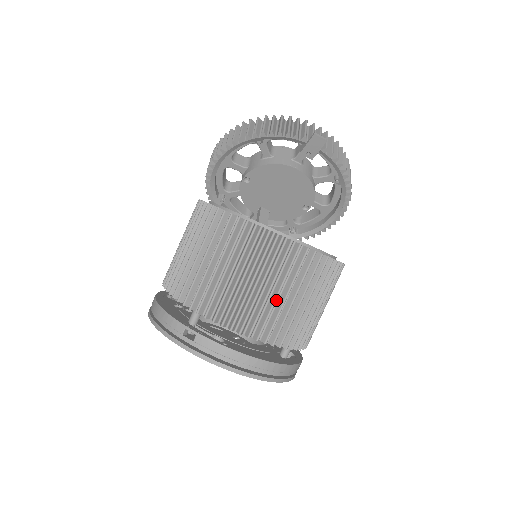
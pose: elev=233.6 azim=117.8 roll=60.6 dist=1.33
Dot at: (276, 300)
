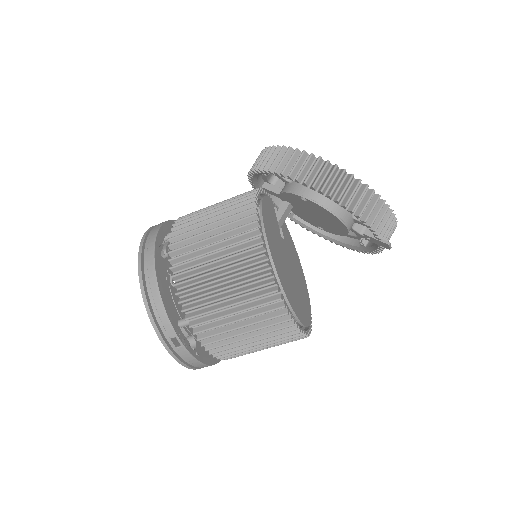
Dot at: (256, 350)
